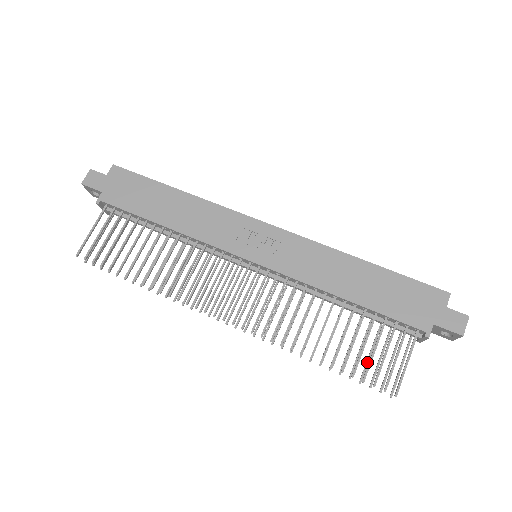
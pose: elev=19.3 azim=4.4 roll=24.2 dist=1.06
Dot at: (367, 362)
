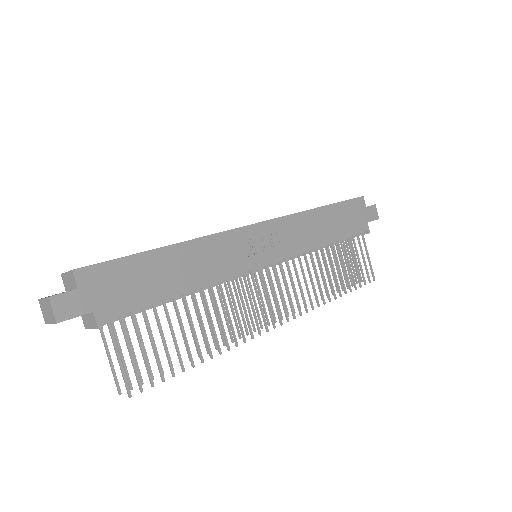
Dot at: (344, 272)
